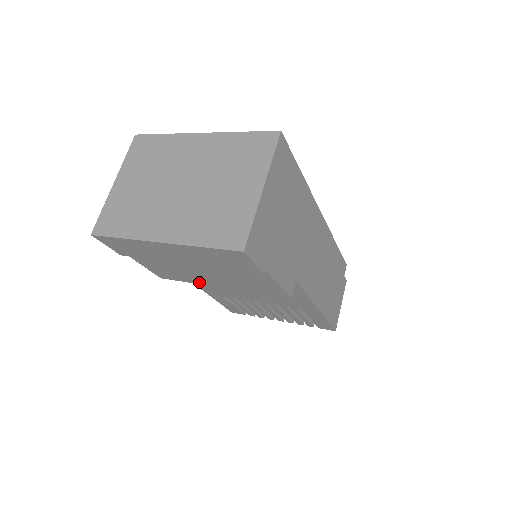
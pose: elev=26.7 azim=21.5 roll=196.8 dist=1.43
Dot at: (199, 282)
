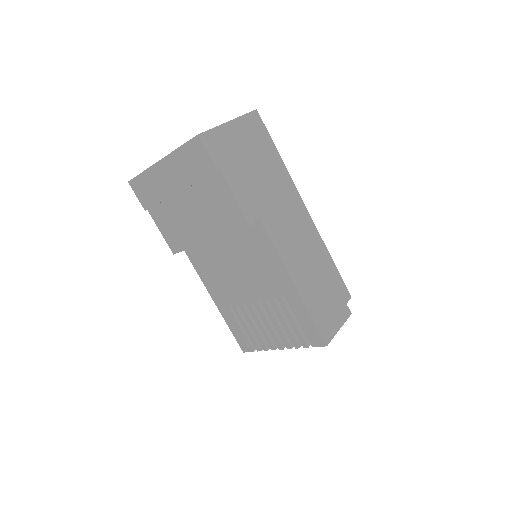
Dot at: (194, 241)
